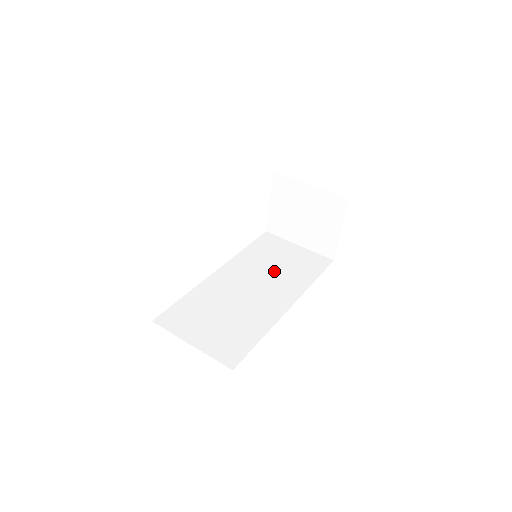
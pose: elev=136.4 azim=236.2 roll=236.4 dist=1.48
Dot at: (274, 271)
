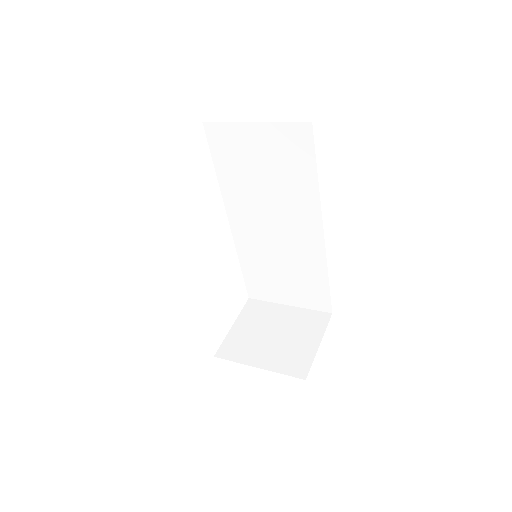
Dot at: occluded
